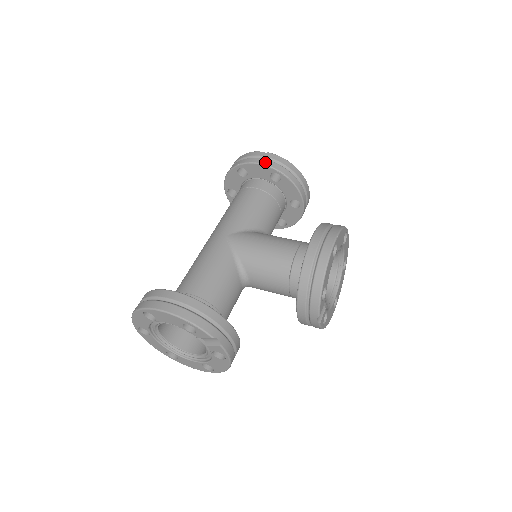
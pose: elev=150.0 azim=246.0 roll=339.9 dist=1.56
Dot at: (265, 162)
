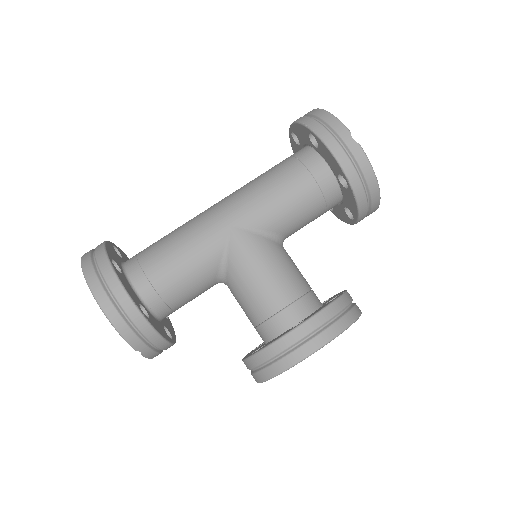
Dot at: (342, 159)
